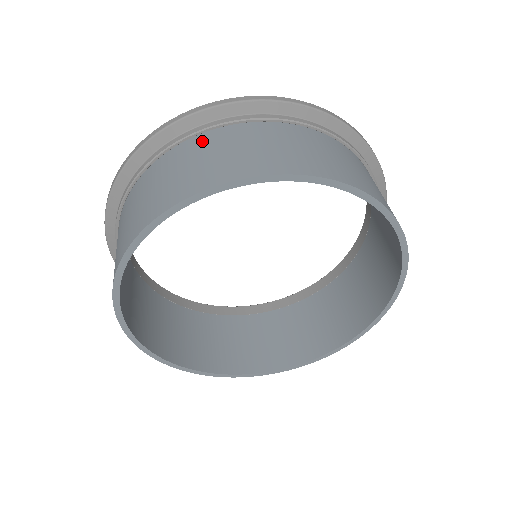
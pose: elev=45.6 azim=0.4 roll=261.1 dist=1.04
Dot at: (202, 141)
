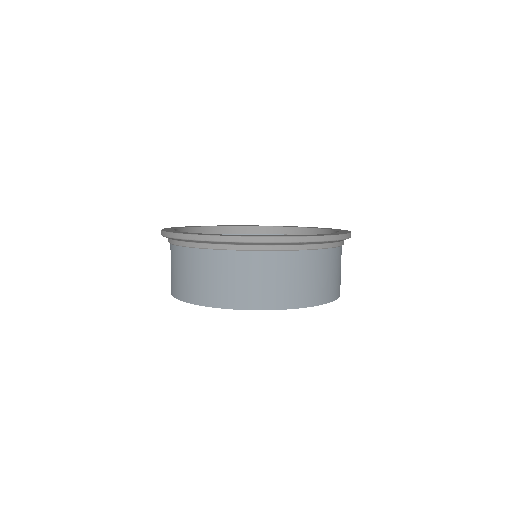
Dot at: (255, 260)
